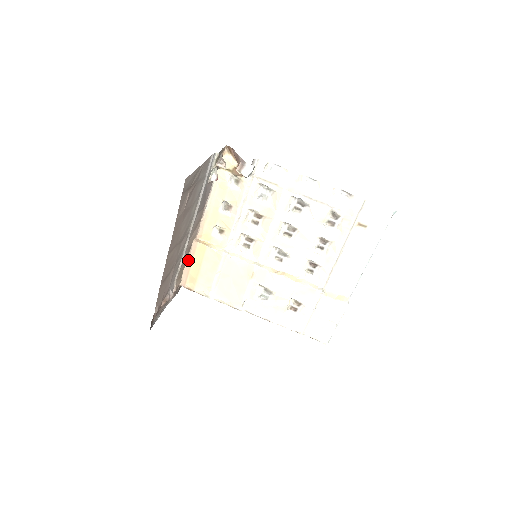
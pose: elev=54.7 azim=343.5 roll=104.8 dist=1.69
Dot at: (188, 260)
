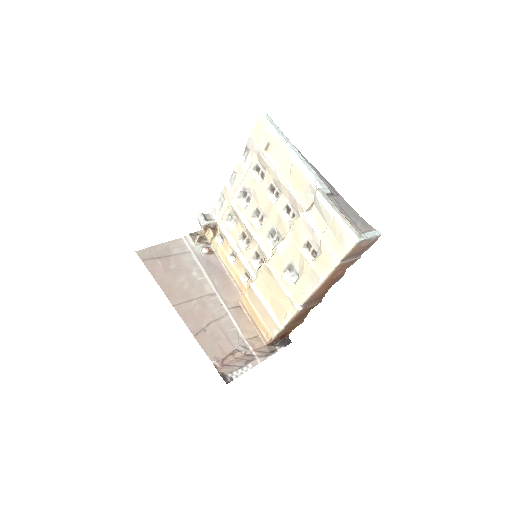
Dot at: (250, 319)
